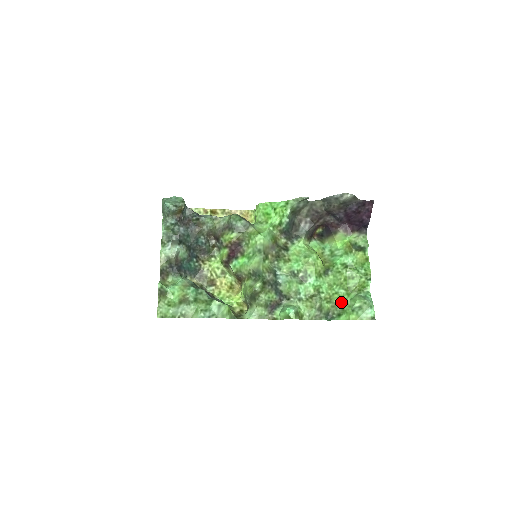
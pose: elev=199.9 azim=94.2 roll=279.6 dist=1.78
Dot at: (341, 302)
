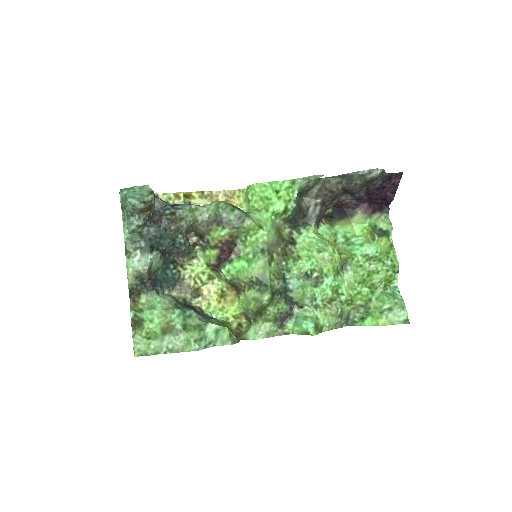
Dot at: (365, 303)
